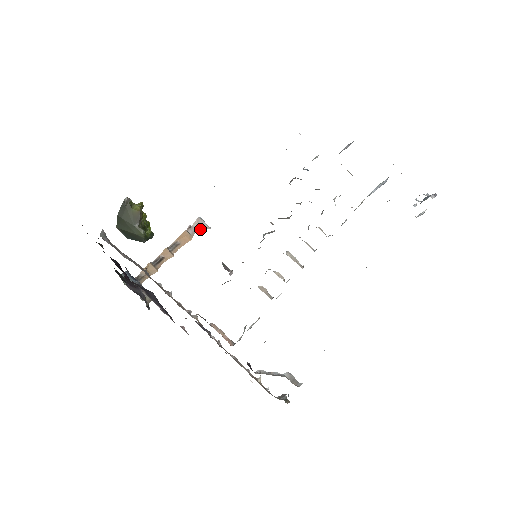
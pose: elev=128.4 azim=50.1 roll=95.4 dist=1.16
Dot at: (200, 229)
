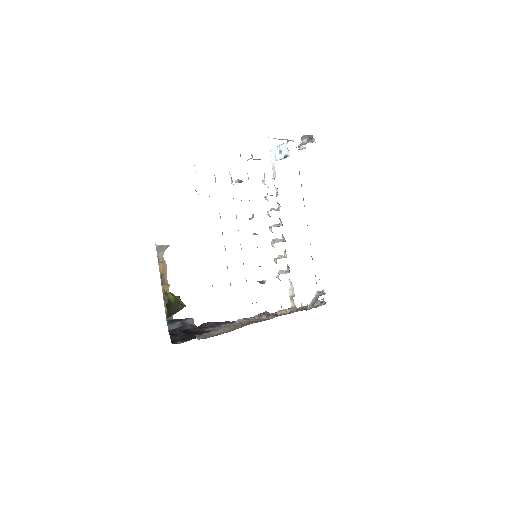
Dot at: (163, 252)
